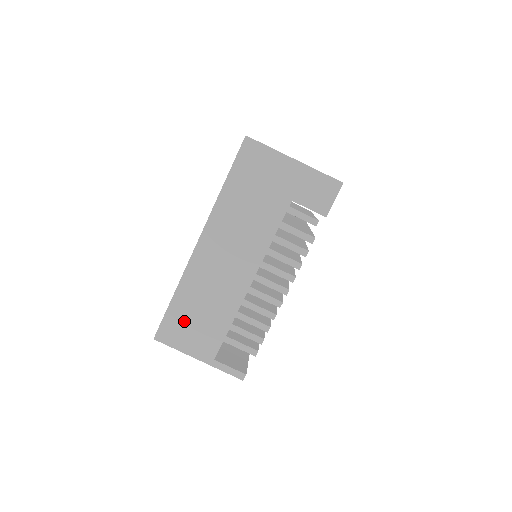
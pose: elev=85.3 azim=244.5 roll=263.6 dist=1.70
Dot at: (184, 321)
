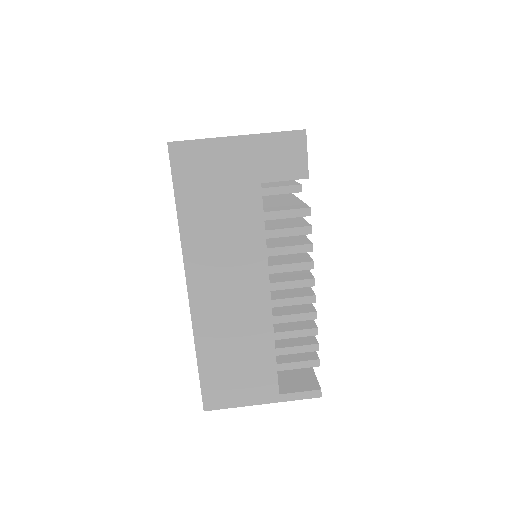
Dot at: (224, 375)
